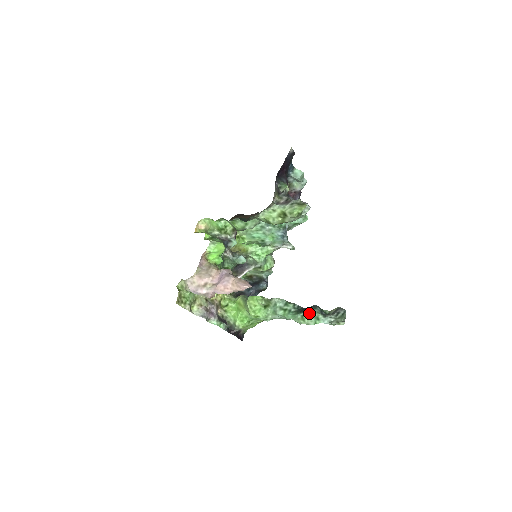
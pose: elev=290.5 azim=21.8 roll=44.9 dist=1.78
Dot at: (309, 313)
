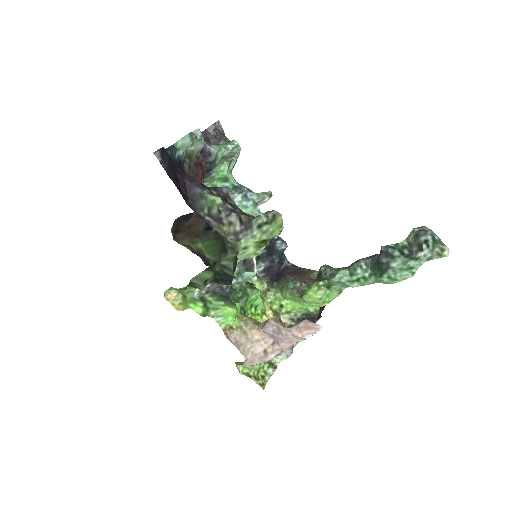
Dot at: (394, 270)
